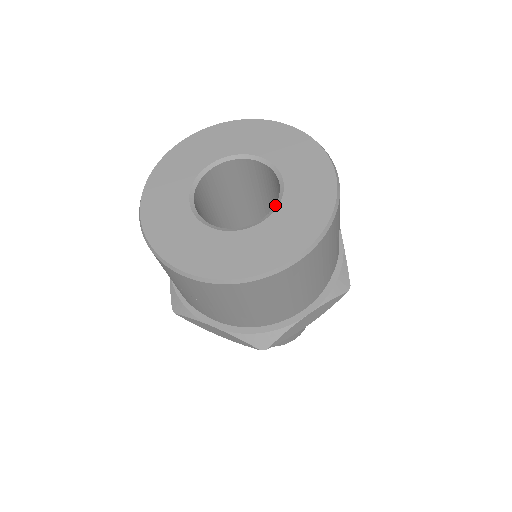
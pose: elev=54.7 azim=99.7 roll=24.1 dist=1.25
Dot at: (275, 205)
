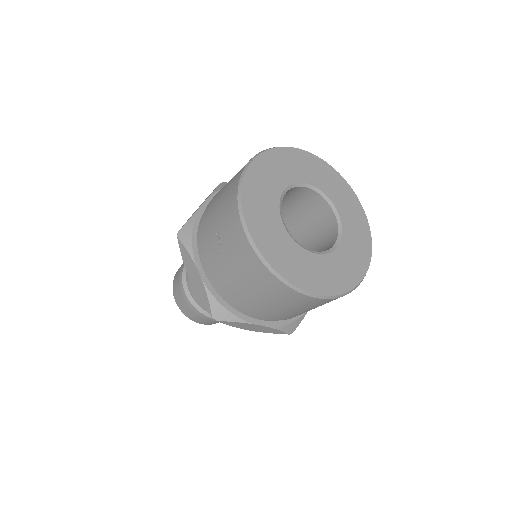
Dot at: (326, 251)
